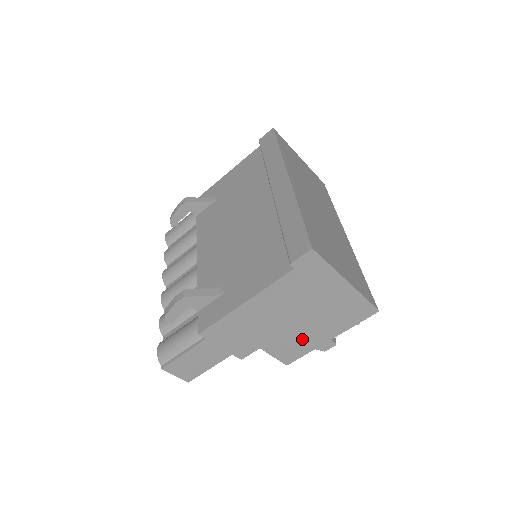
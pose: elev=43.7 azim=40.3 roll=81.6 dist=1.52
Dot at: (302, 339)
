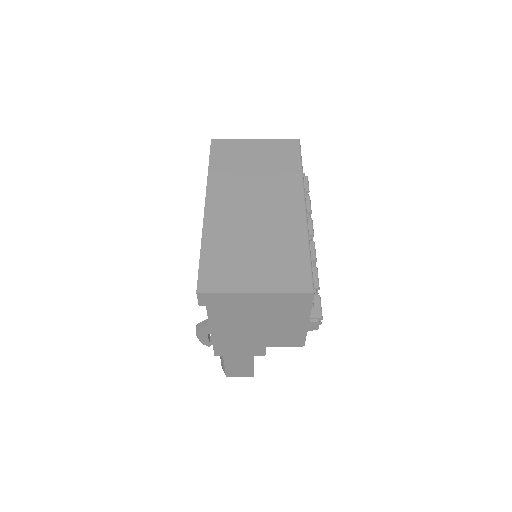
Dot at: (286, 331)
